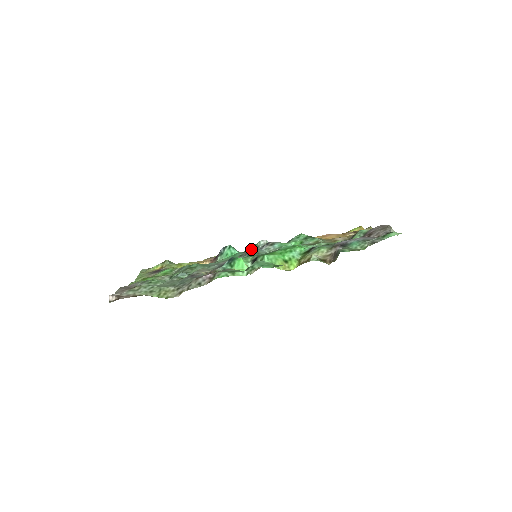
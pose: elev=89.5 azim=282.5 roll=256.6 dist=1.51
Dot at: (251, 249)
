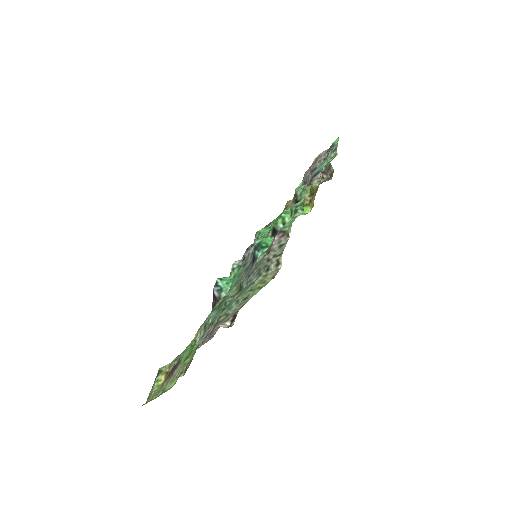
Dot at: occluded
